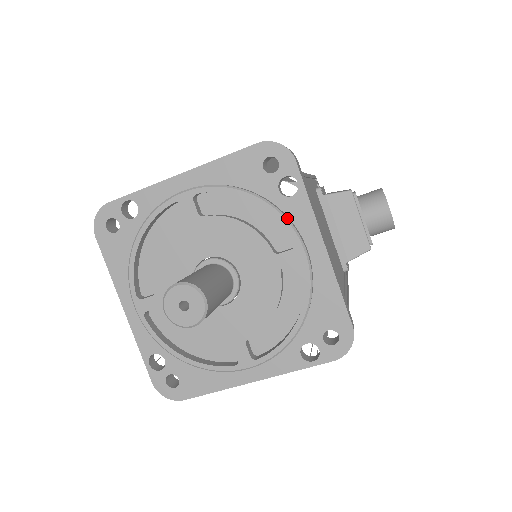
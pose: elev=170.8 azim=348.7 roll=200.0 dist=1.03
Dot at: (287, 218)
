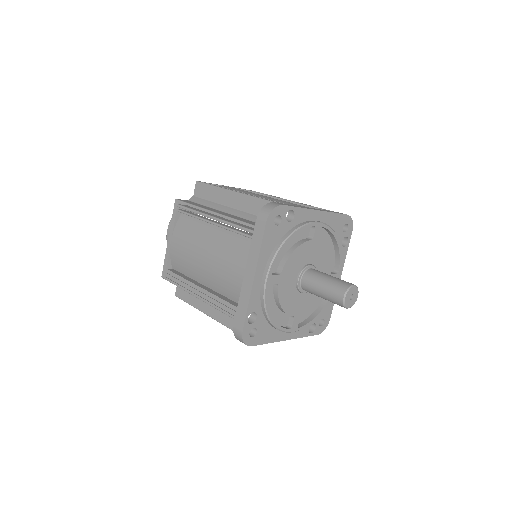
Dot at: (341, 258)
